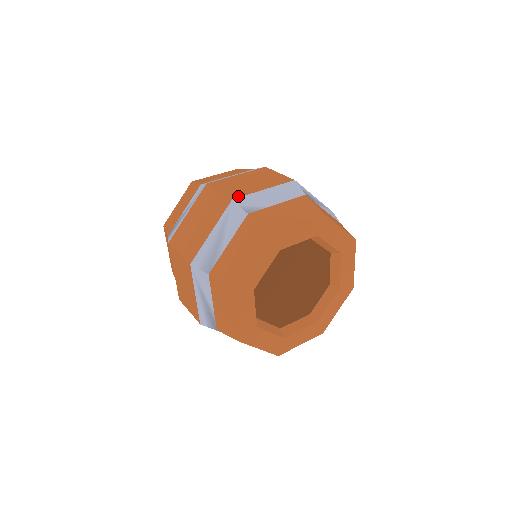
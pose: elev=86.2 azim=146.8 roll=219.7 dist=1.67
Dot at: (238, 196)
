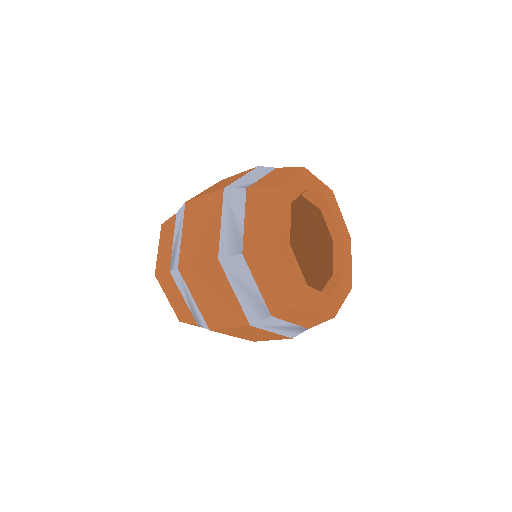
Dot at: (226, 186)
